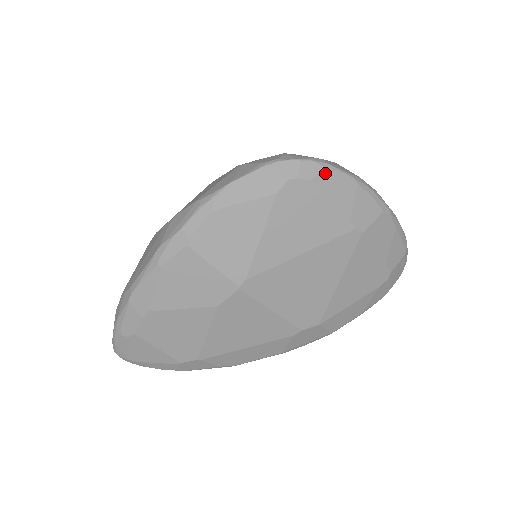
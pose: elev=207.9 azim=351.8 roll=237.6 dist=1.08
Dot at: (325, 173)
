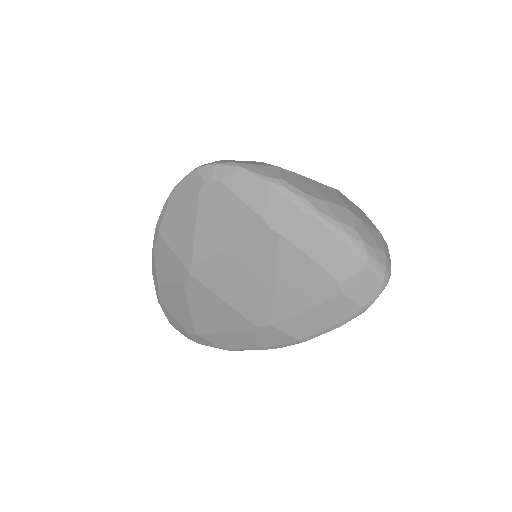
Dot at: (235, 175)
